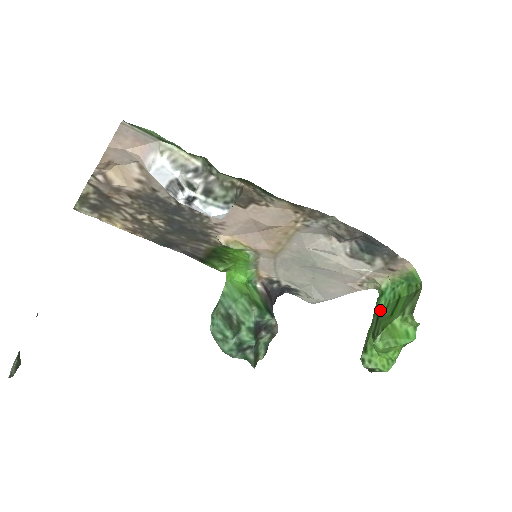
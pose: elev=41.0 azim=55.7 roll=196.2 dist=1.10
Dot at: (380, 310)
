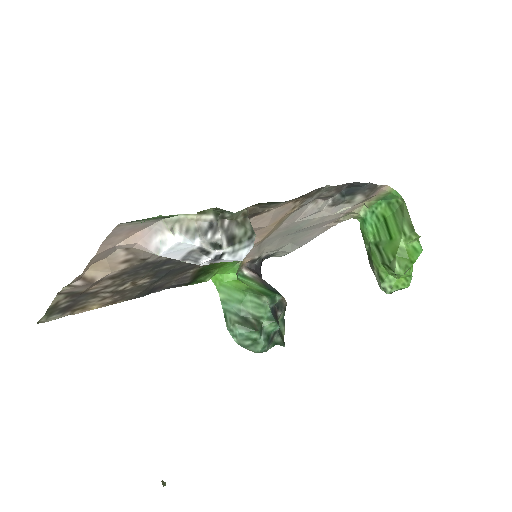
Dot at: (372, 237)
